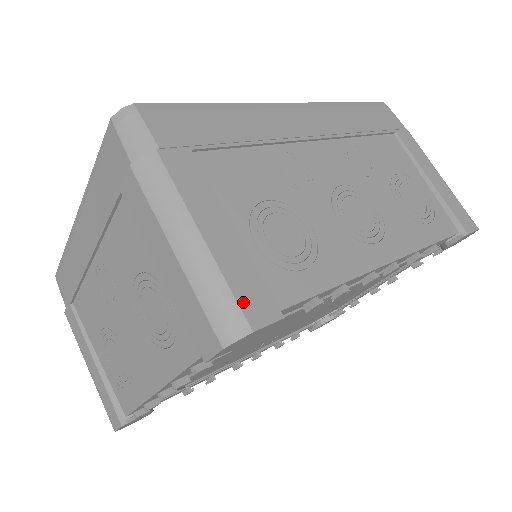
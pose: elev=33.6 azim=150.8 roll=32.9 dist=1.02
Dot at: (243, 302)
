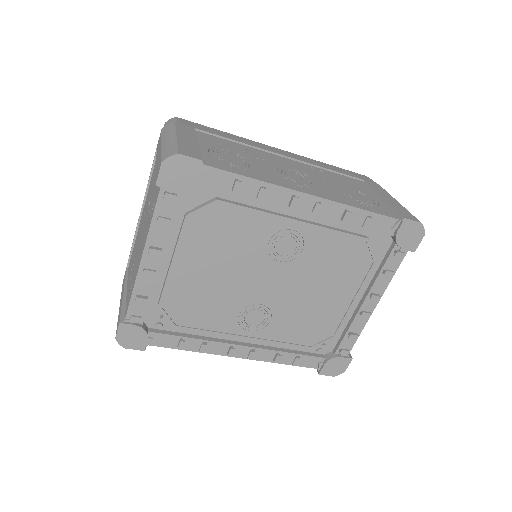
Dot at: (181, 149)
